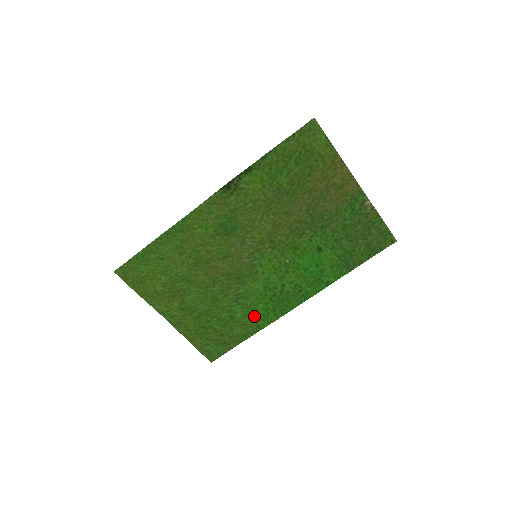
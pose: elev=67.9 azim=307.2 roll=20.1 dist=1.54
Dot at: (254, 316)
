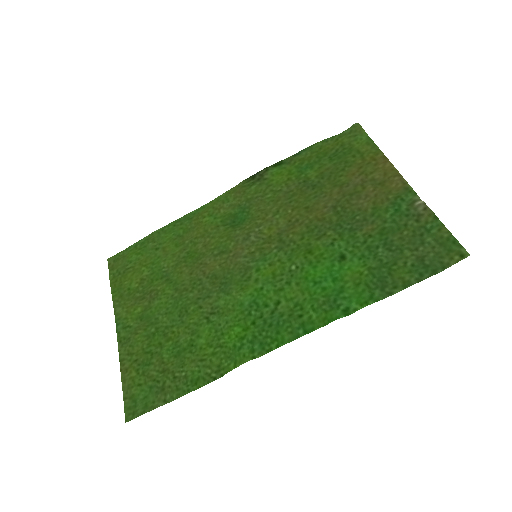
Dot at: (221, 347)
